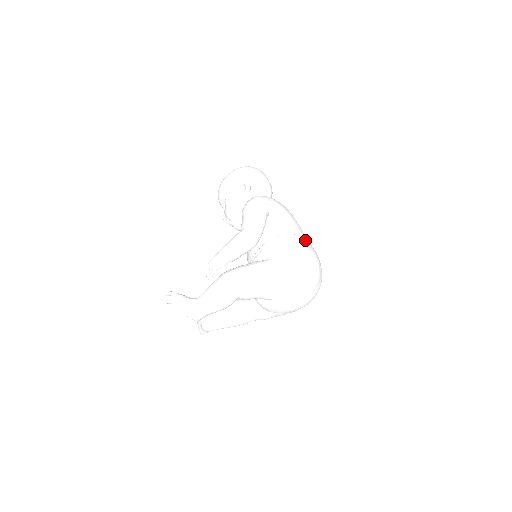
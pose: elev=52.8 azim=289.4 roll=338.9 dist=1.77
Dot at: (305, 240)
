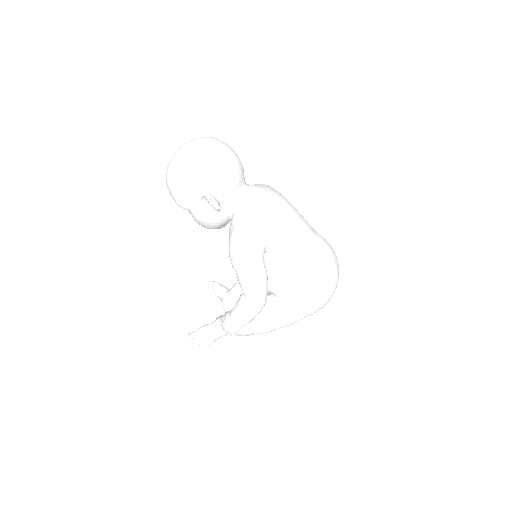
Dot at: (315, 257)
